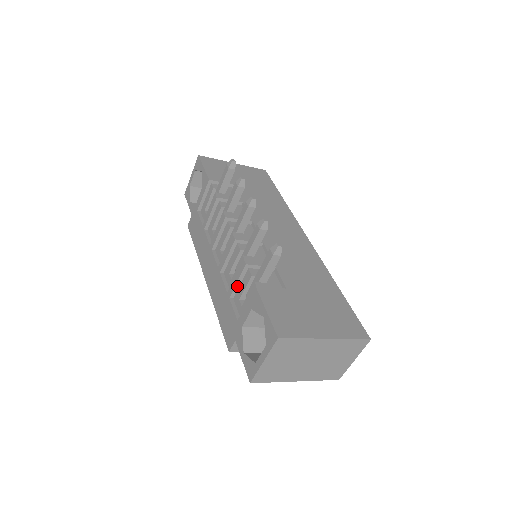
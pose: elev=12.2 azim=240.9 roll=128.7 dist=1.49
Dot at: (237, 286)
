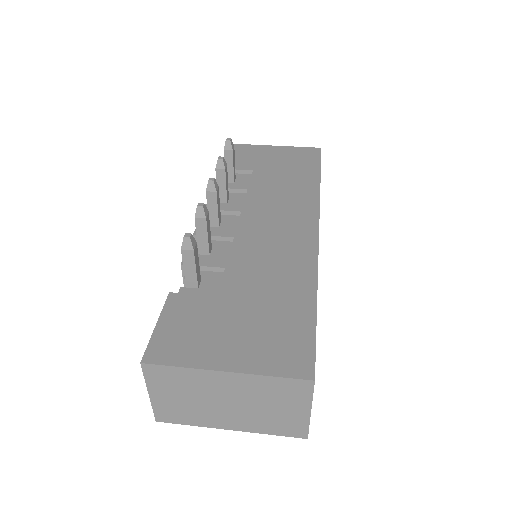
Dot at: occluded
